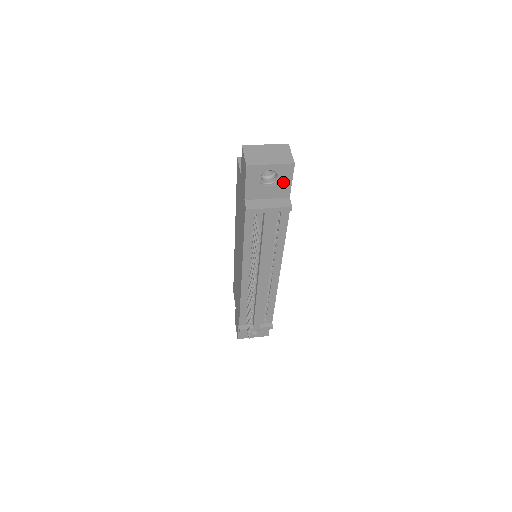
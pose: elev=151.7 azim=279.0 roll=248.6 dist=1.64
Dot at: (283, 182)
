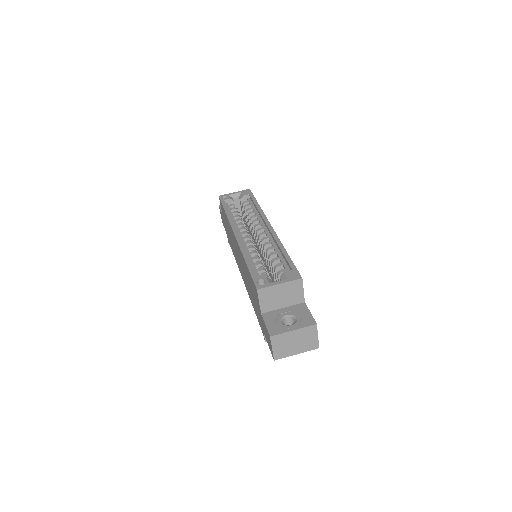
Dot at: occluded
